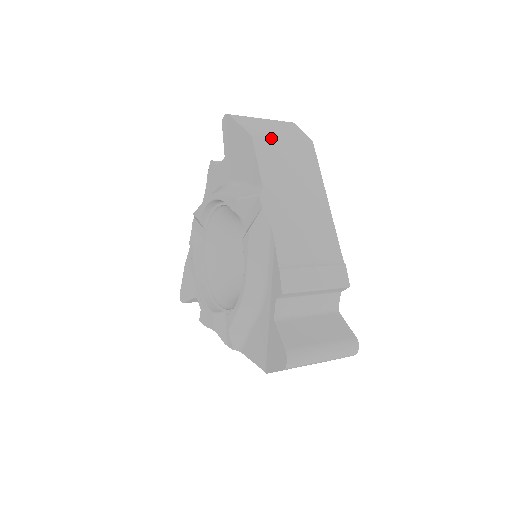
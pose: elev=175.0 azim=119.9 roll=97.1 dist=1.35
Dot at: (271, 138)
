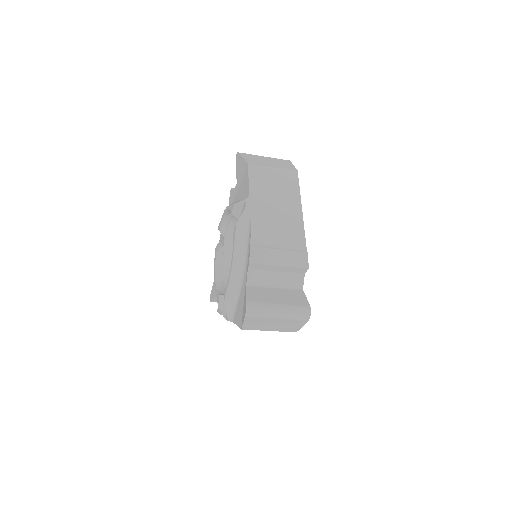
Dot at: (263, 166)
